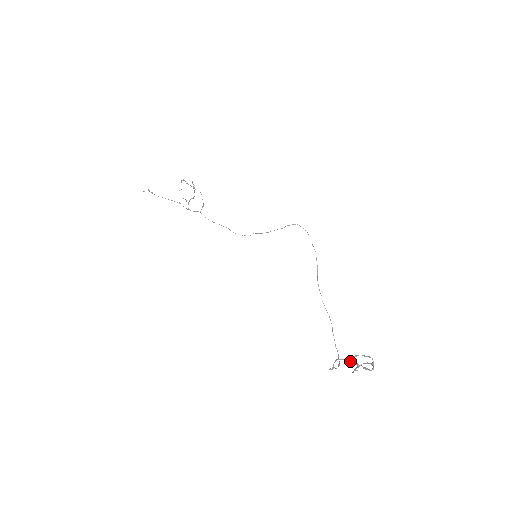
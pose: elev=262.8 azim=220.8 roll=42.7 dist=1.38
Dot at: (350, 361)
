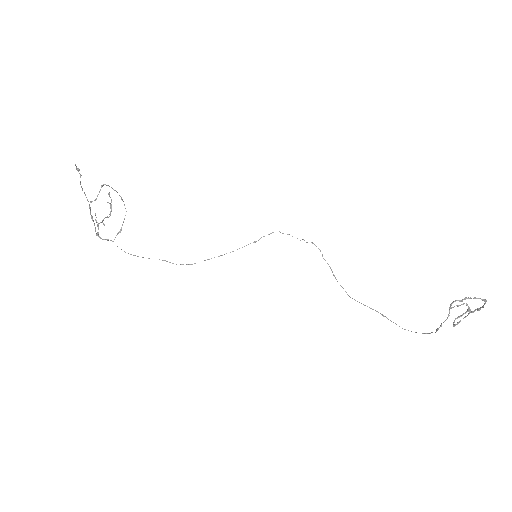
Dot at: occluded
